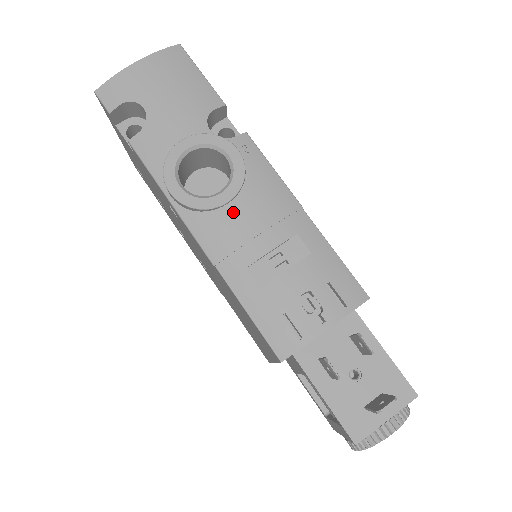
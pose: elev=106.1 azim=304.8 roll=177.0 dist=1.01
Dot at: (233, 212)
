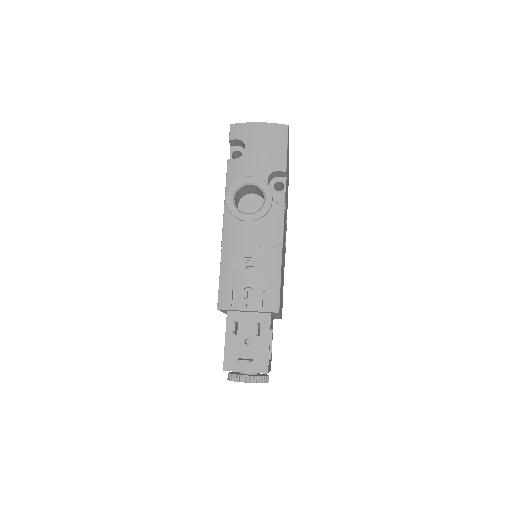
Dot at: (247, 227)
